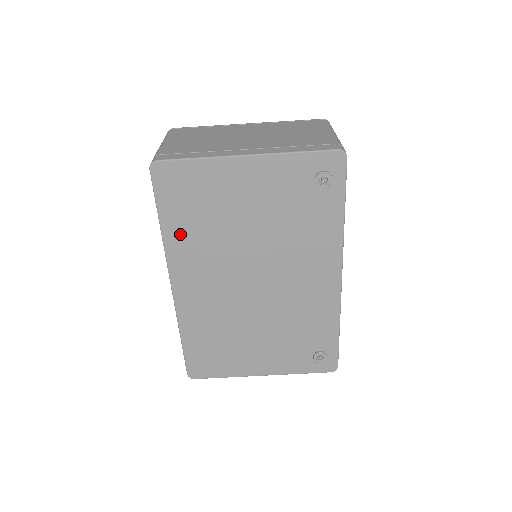
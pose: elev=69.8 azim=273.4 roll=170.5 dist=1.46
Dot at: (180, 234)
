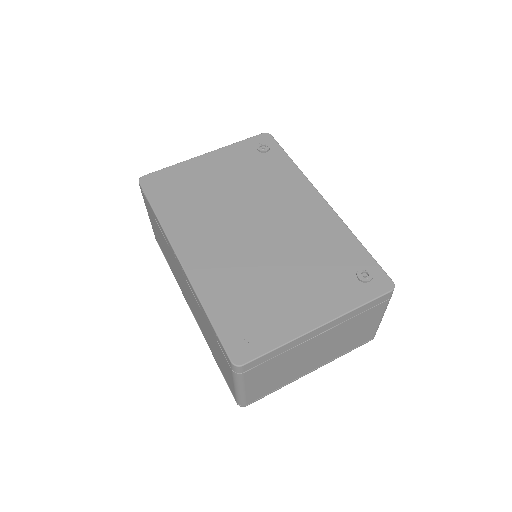
Dot at: (174, 214)
